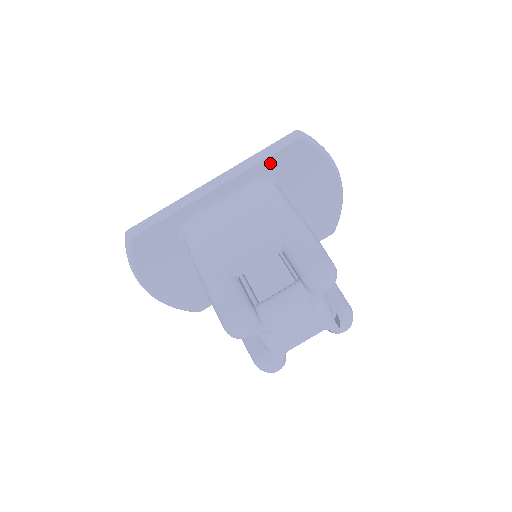
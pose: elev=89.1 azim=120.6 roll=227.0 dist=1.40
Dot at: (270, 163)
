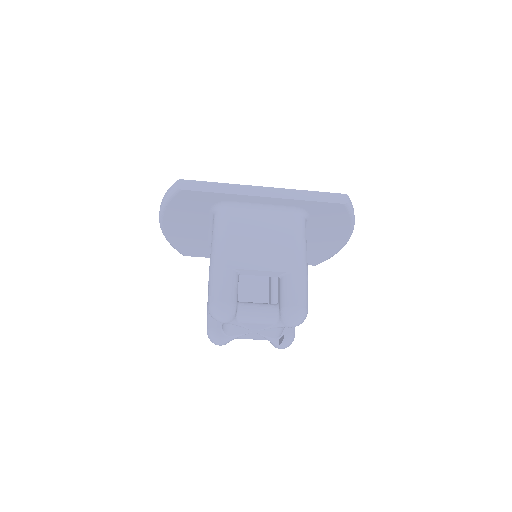
Dot at: (313, 205)
